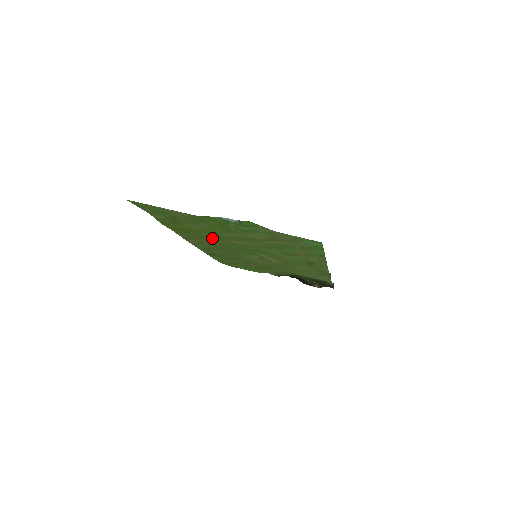
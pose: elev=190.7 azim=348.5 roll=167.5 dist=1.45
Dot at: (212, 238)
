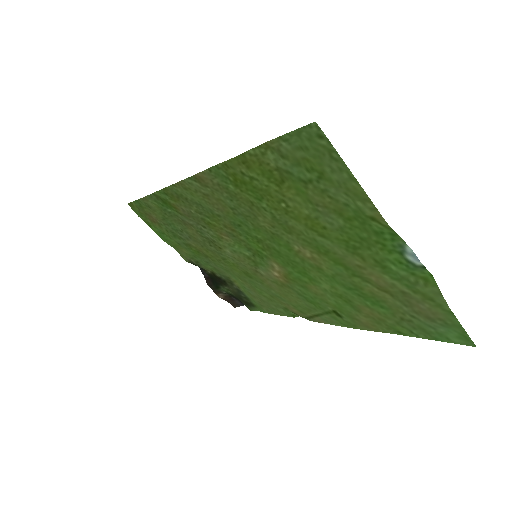
Dot at: (264, 217)
